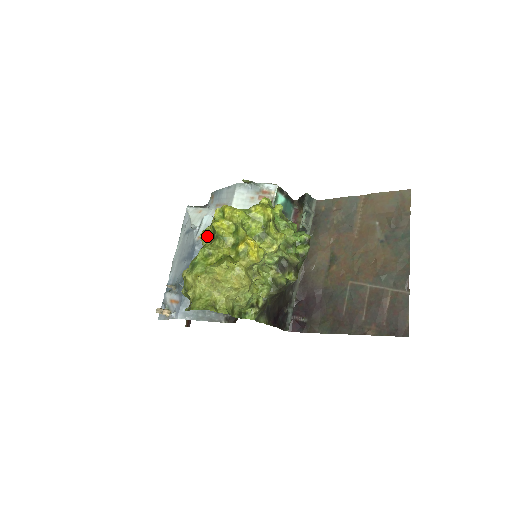
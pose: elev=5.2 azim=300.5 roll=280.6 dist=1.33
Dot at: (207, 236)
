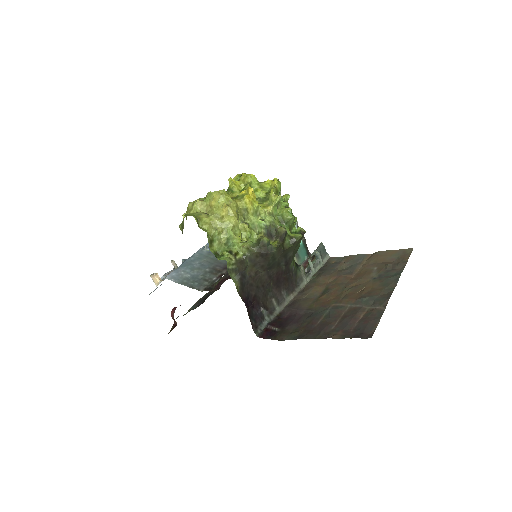
Dot at: occluded
